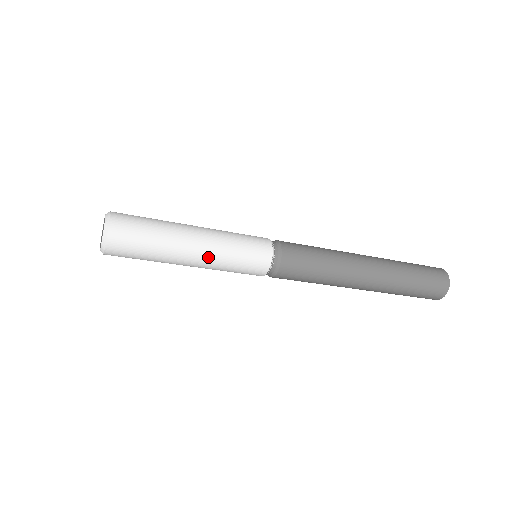
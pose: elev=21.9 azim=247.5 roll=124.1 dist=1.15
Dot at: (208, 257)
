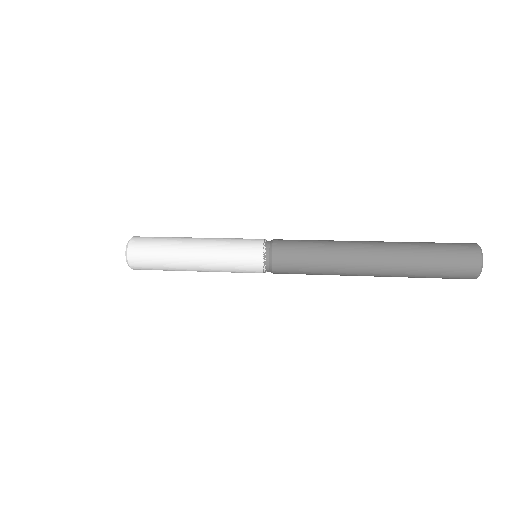
Dot at: (207, 270)
